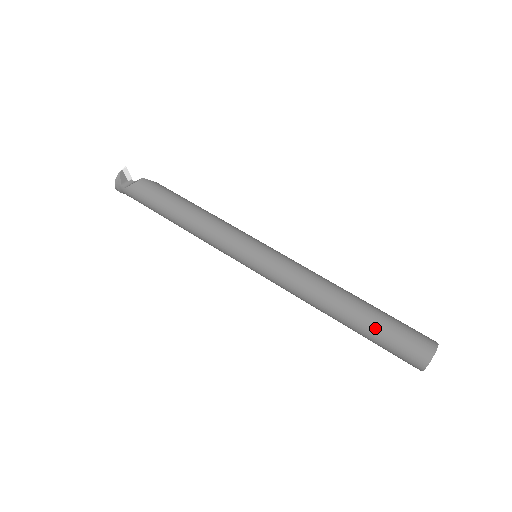
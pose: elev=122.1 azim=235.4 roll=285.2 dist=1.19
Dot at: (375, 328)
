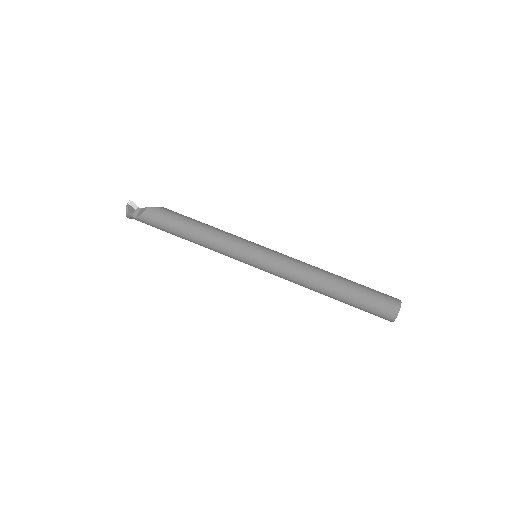
Dot at: (355, 301)
